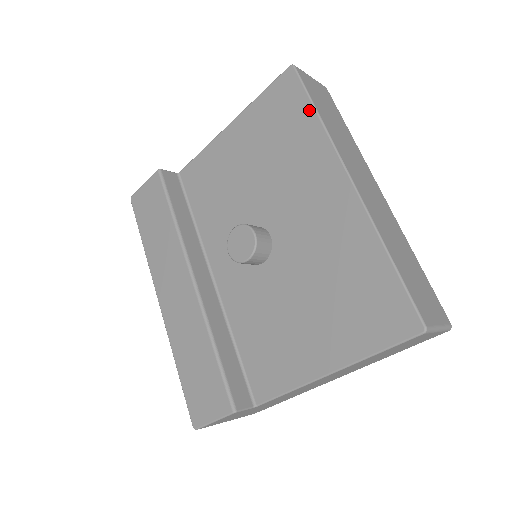
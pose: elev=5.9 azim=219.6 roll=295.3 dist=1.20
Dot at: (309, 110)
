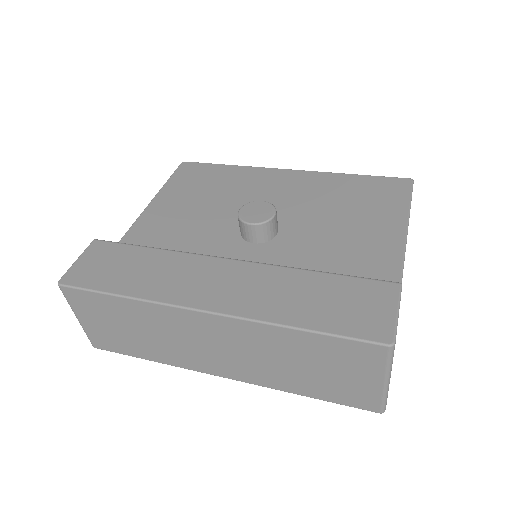
Dot at: (221, 166)
